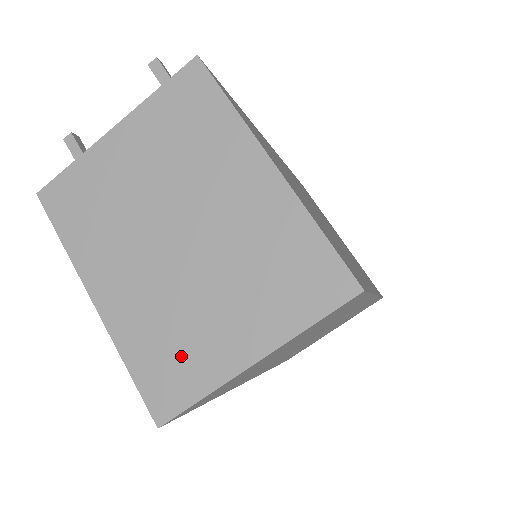
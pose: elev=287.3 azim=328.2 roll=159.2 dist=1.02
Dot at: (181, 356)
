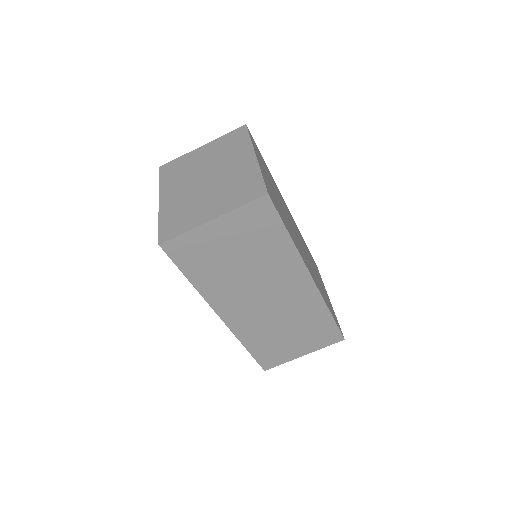
Dot at: (183, 219)
